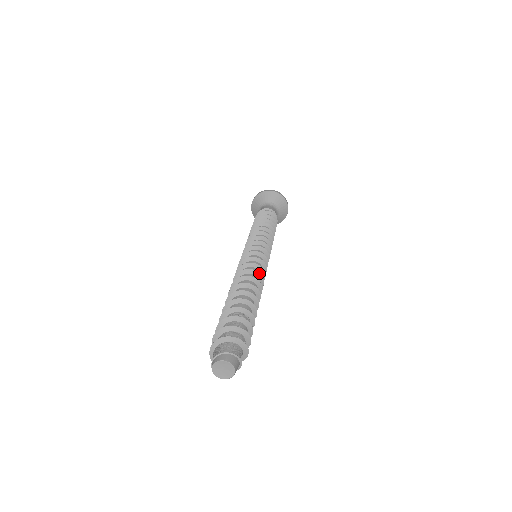
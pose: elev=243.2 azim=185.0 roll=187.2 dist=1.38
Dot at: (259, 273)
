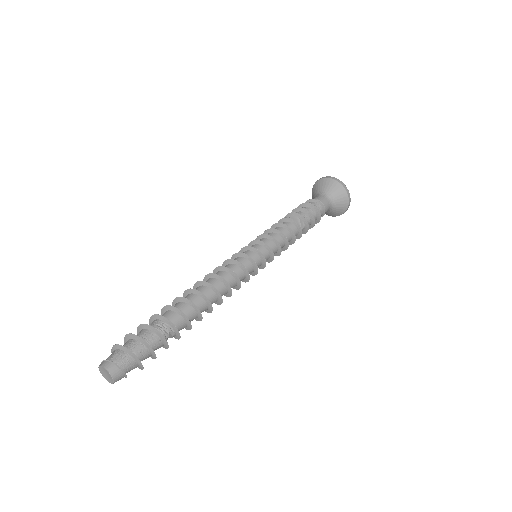
Dot at: (229, 285)
